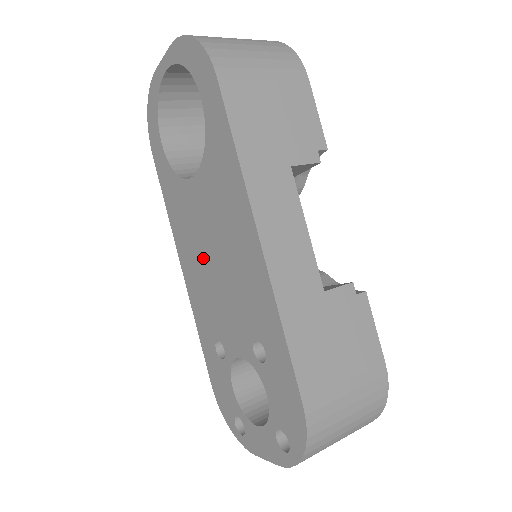
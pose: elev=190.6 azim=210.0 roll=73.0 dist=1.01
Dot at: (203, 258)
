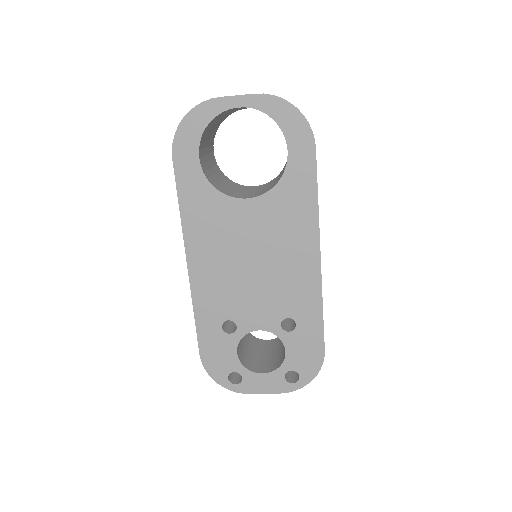
Dot at: (234, 260)
